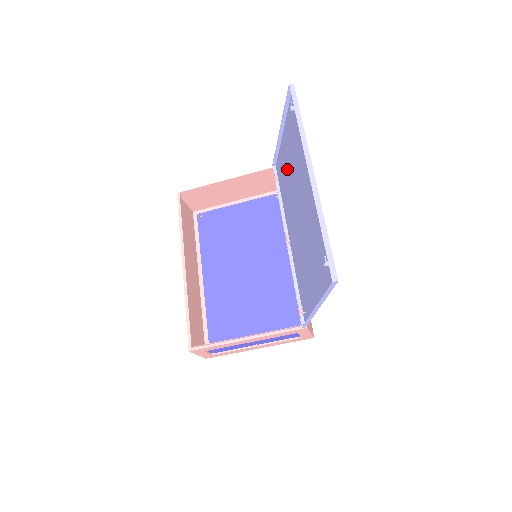
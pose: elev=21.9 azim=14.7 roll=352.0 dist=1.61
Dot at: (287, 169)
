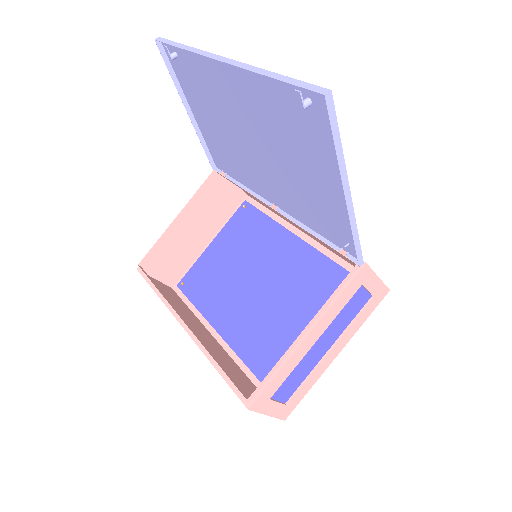
Dot at: (219, 137)
